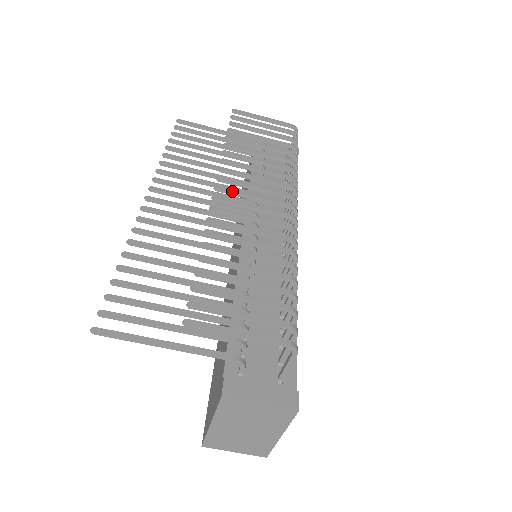
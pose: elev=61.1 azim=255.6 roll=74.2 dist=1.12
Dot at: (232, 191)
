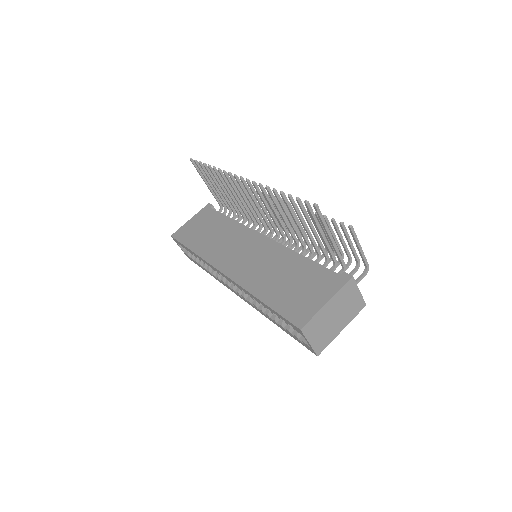
Dot at: occluded
